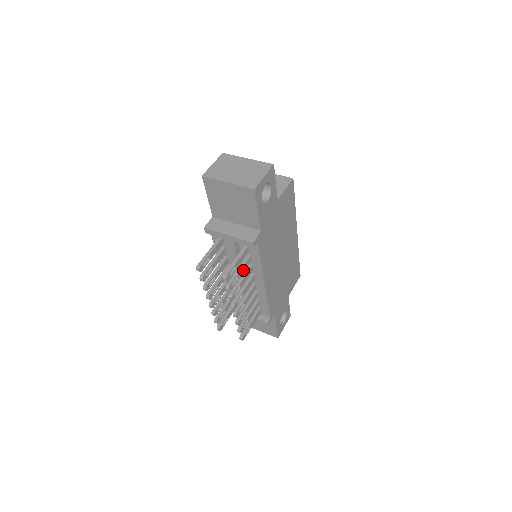
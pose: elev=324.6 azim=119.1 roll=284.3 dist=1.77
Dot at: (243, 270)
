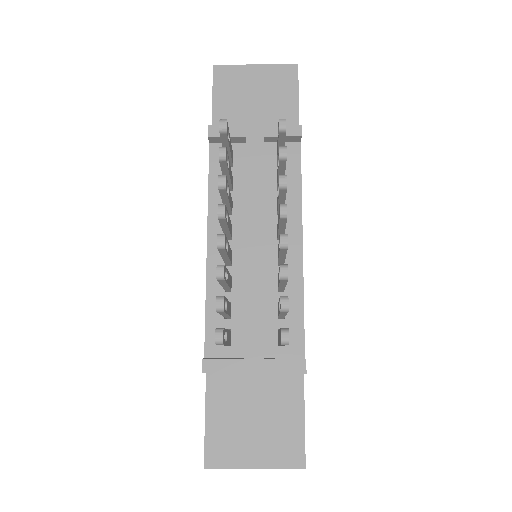
Dot at: occluded
